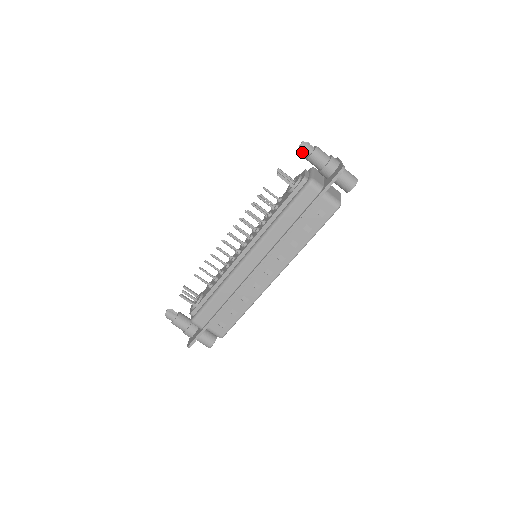
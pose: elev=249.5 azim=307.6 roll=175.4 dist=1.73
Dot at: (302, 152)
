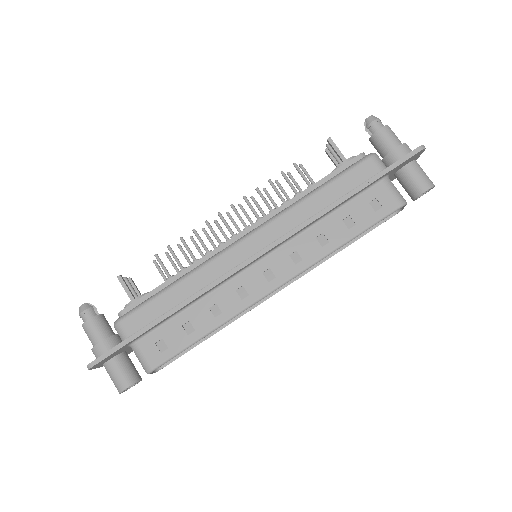
Dot at: (368, 126)
